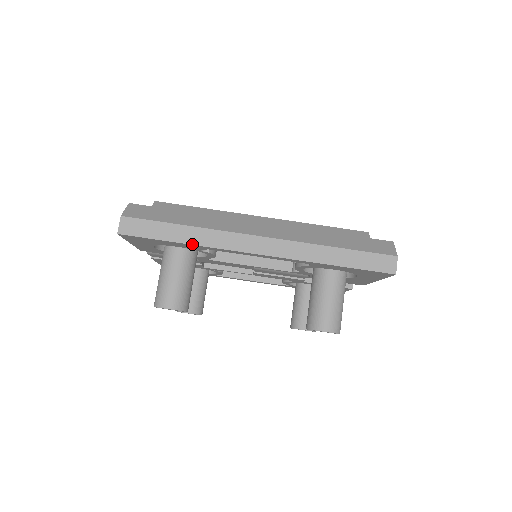
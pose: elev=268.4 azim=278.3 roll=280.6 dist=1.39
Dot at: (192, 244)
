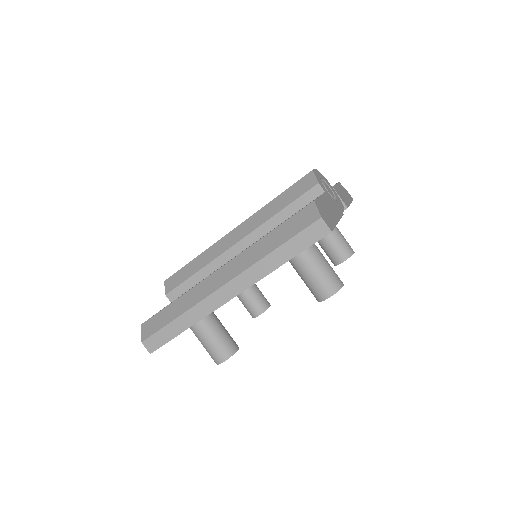
Dot at: occluded
